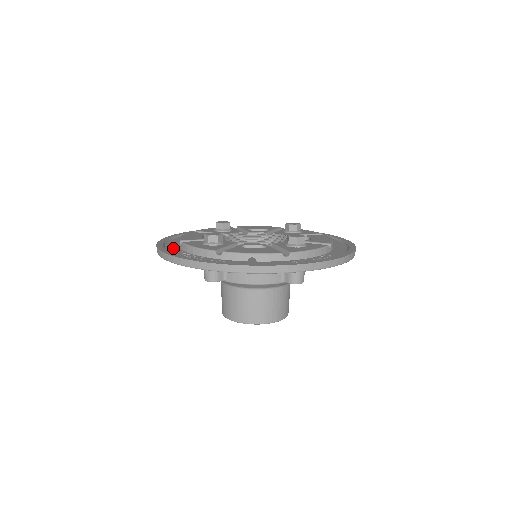
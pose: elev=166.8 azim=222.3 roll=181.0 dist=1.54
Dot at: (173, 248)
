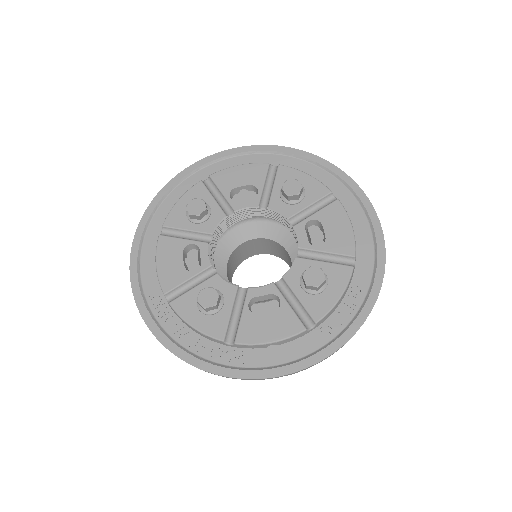
Dot at: (159, 304)
